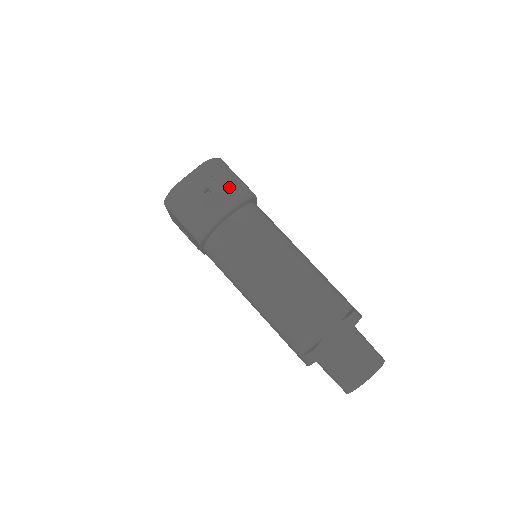
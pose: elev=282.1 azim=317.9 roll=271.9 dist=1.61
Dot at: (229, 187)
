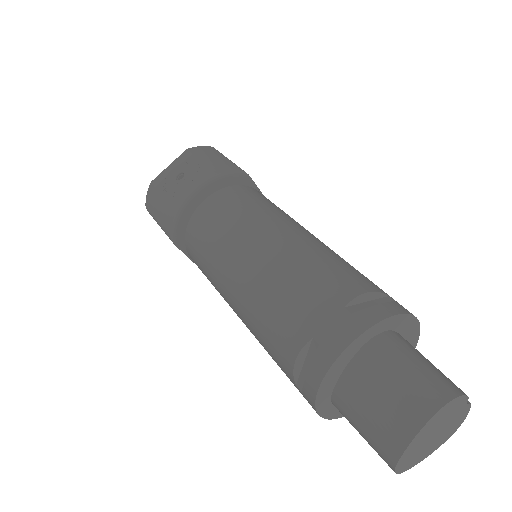
Dot at: (206, 166)
